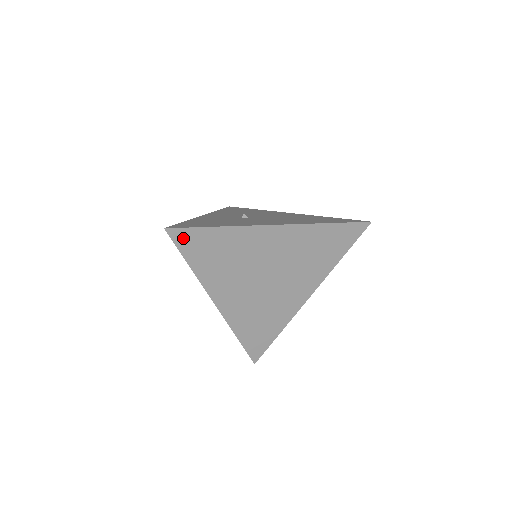
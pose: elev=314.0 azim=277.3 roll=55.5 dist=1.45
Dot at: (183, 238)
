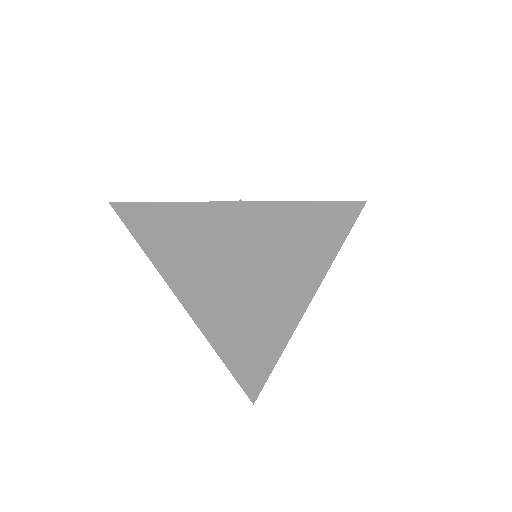
Dot at: (127, 214)
